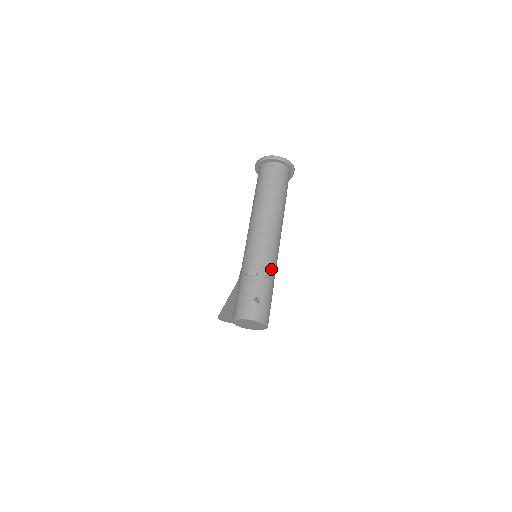
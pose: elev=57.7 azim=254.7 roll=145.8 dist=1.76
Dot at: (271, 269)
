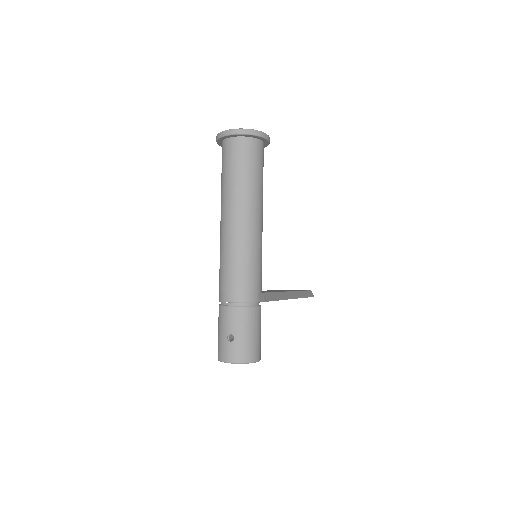
Dot at: (244, 292)
